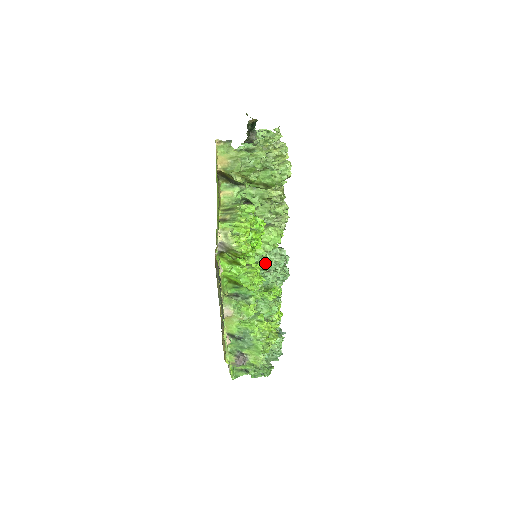
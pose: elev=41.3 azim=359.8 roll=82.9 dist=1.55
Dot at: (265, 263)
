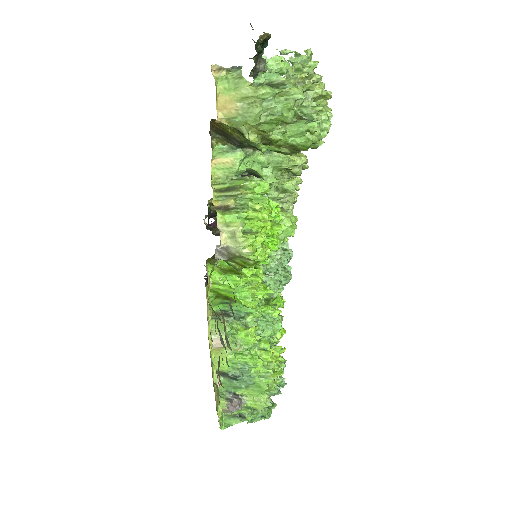
Dot at: occluded
